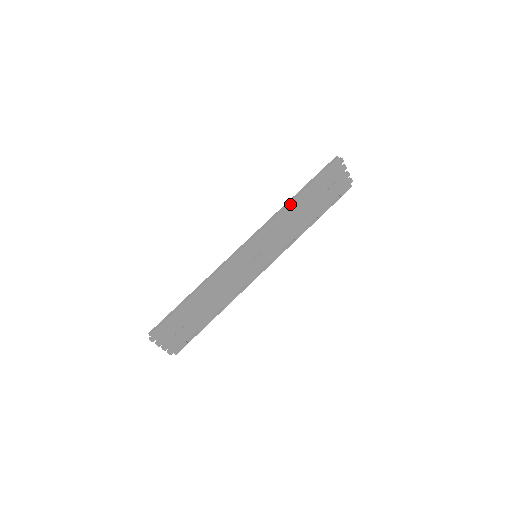
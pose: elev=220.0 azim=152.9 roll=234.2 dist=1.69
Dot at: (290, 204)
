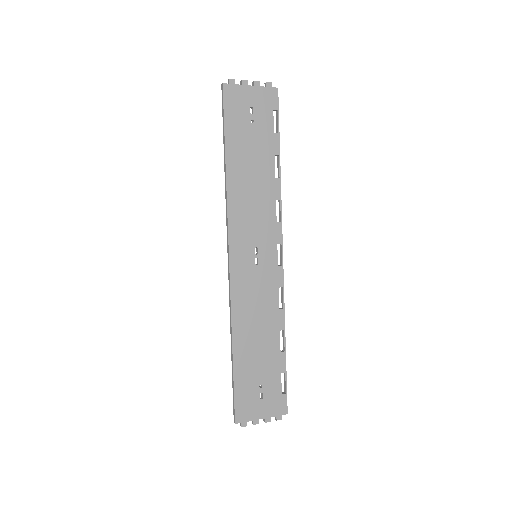
Dot at: (228, 178)
